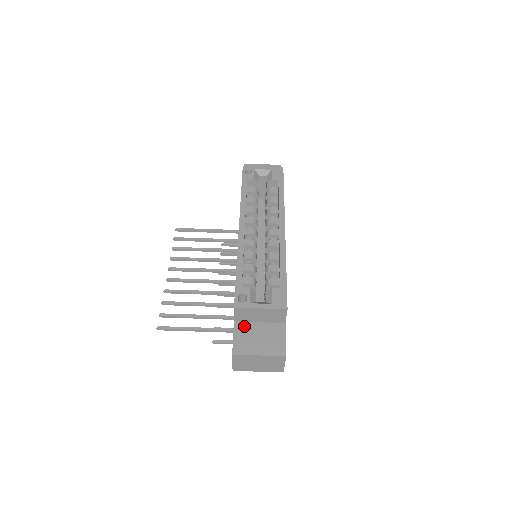
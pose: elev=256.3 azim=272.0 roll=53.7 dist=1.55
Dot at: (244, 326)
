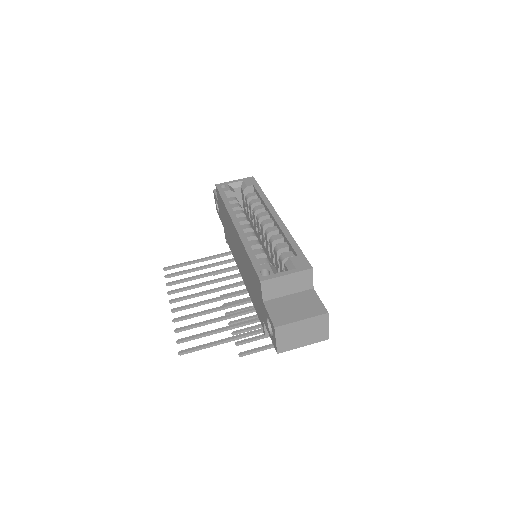
Dot at: (275, 302)
